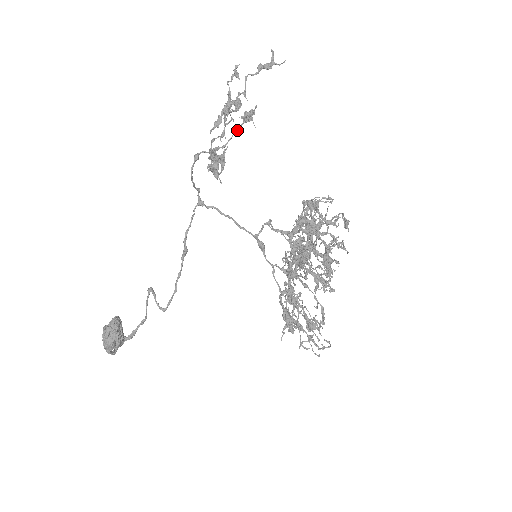
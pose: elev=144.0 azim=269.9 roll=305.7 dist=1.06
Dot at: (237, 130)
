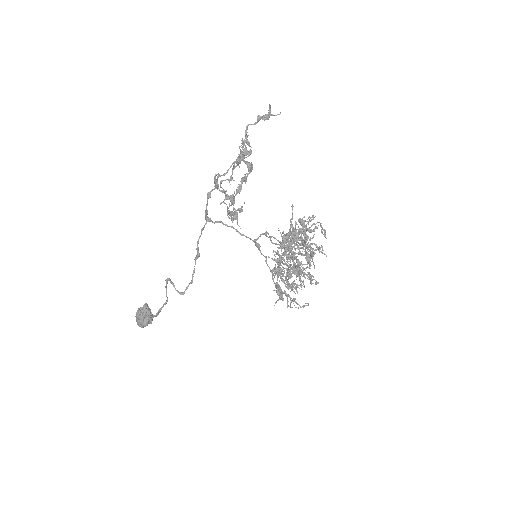
Dot at: occluded
